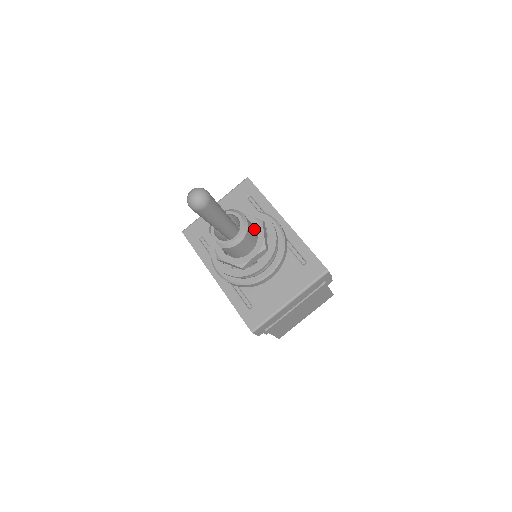
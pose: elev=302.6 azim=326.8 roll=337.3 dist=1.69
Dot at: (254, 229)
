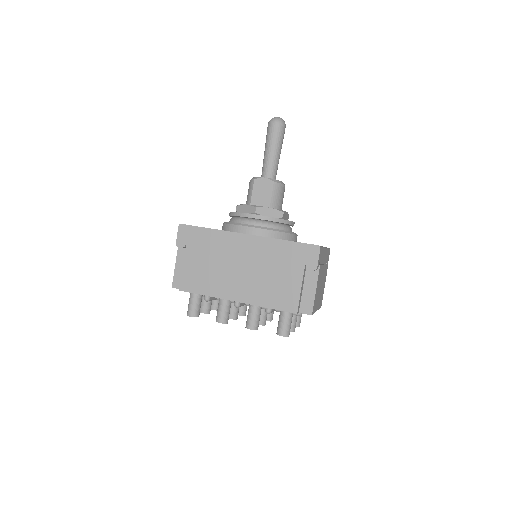
Dot at: occluded
